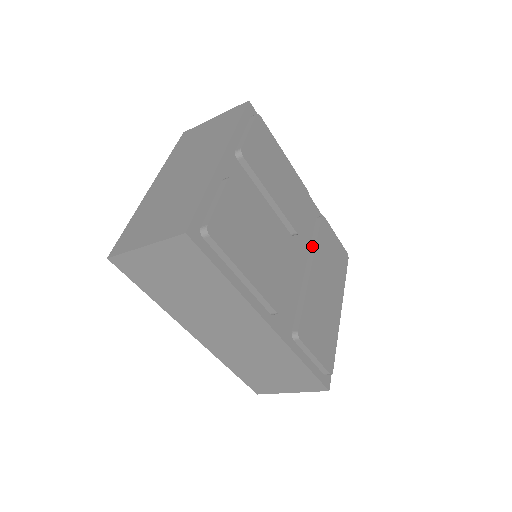
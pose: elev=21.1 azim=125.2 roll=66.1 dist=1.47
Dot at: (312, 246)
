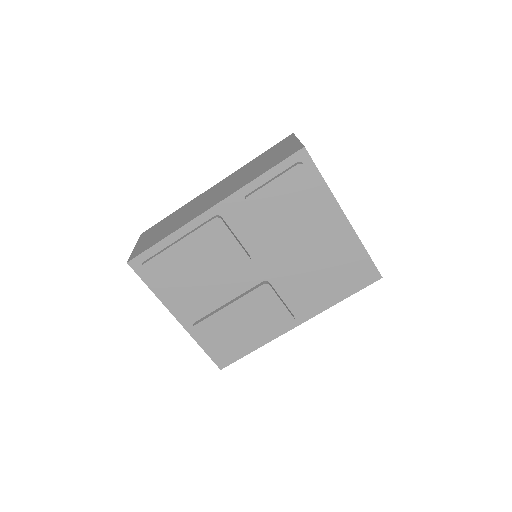
Dot at: (268, 236)
